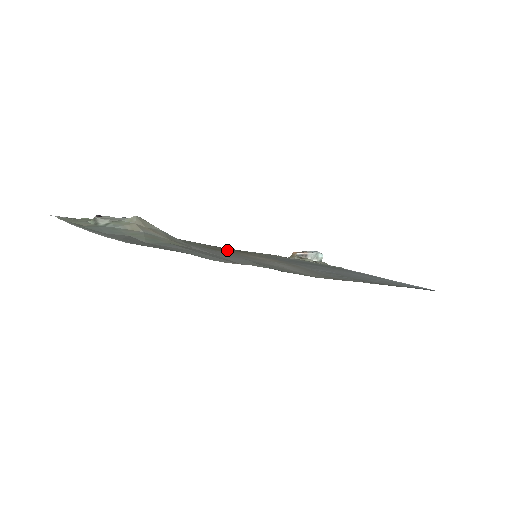
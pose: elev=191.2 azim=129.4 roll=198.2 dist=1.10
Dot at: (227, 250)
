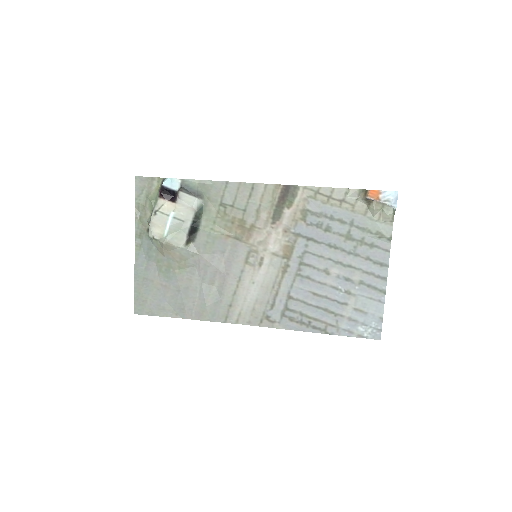
Dot at: (260, 215)
